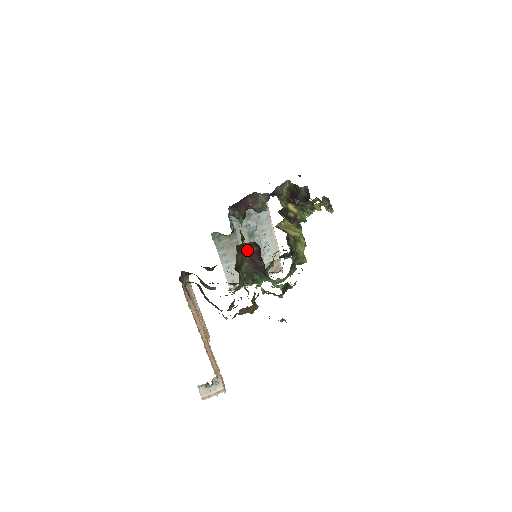
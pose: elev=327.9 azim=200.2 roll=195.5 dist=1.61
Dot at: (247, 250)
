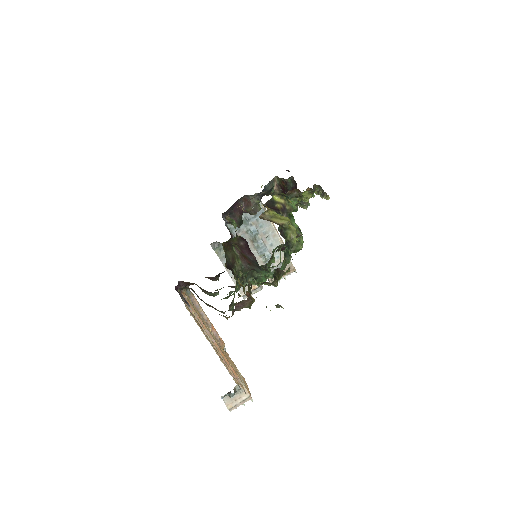
Dot at: (237, 247)
